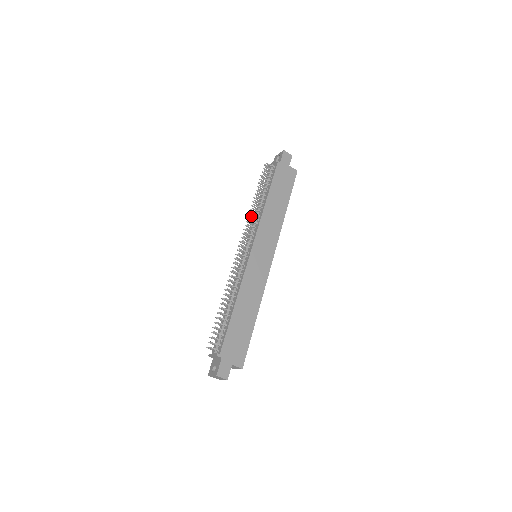
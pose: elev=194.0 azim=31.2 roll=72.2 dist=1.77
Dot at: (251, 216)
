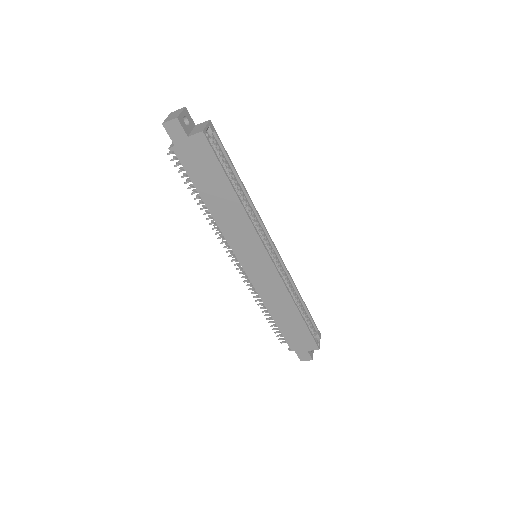
Dot at: (213, 228)
